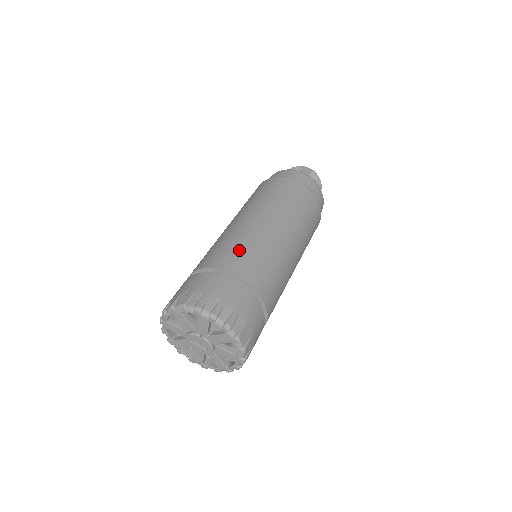
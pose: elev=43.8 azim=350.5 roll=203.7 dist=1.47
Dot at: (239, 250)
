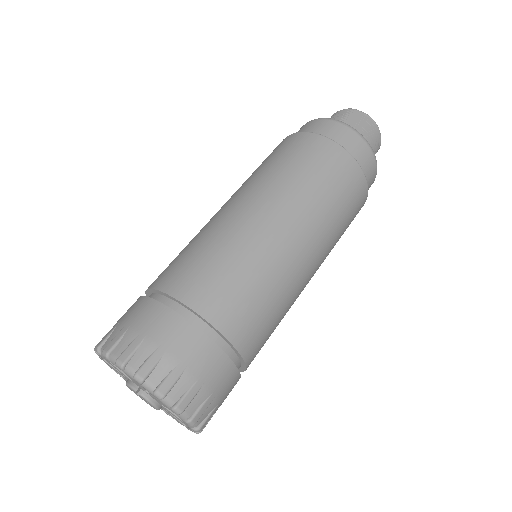
Dot at: (206, 263)
